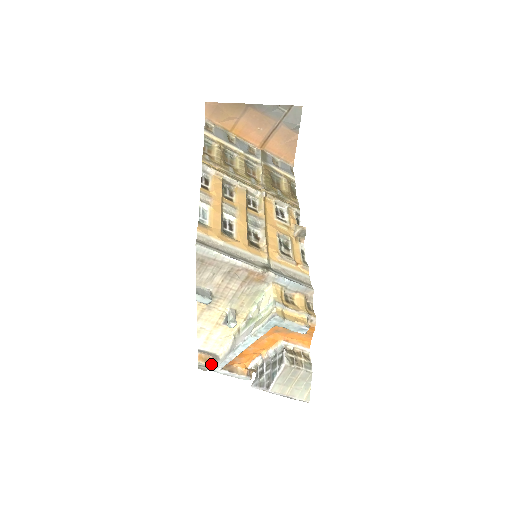
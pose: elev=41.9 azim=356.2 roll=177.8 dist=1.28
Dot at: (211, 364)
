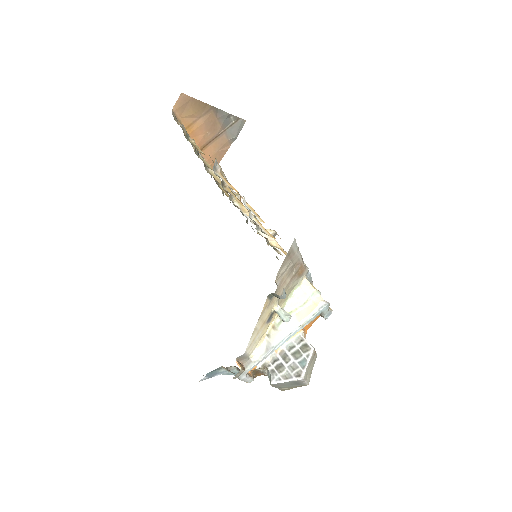
Dot at: (244, 369)
